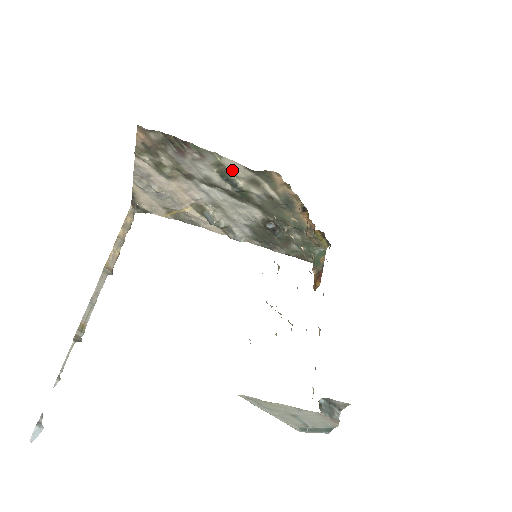
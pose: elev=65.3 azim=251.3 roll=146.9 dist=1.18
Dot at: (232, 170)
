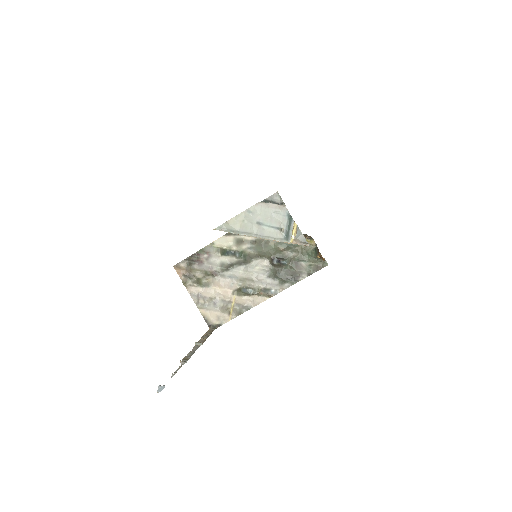
Dot at: (224, 246)
